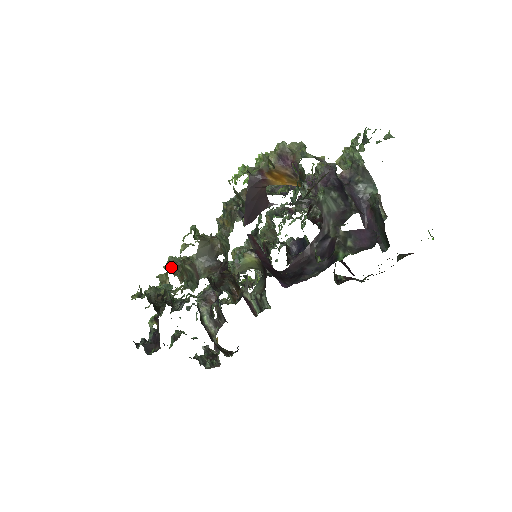
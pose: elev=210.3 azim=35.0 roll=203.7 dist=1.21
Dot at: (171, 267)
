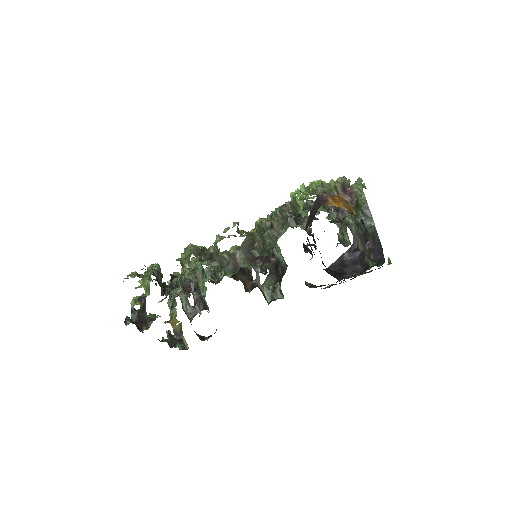
Dot at: (197, 253)
